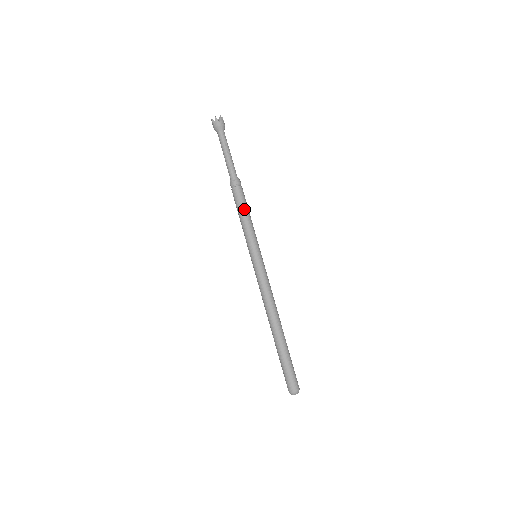
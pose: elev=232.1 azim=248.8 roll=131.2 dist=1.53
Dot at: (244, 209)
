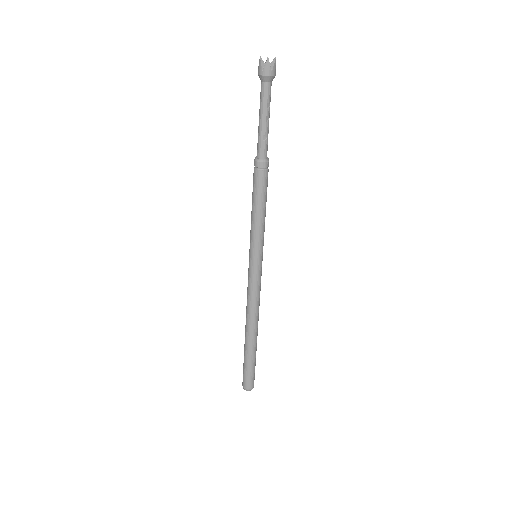
Dot at: (263, 202)
